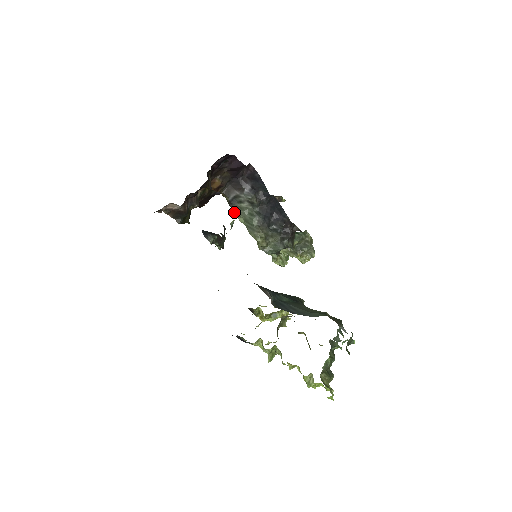
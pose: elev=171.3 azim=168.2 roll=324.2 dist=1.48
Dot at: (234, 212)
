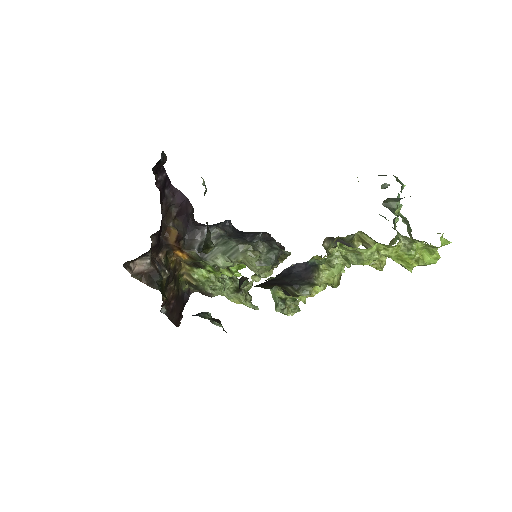
Dot at: (208, 259)
